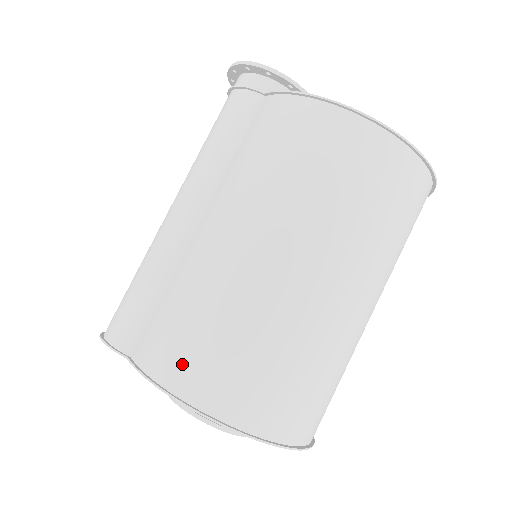
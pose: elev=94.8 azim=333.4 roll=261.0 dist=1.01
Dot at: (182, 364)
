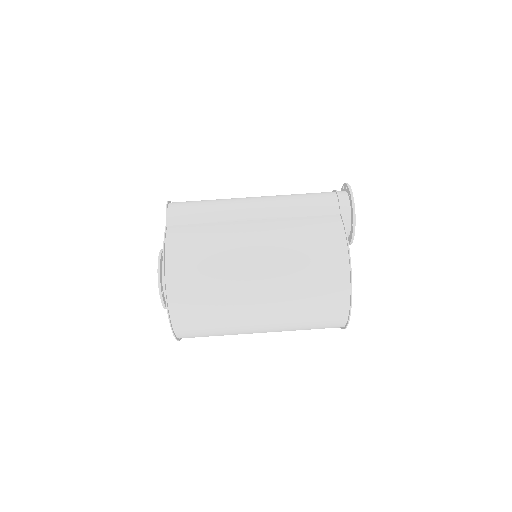
Dot at: (181, 255)
